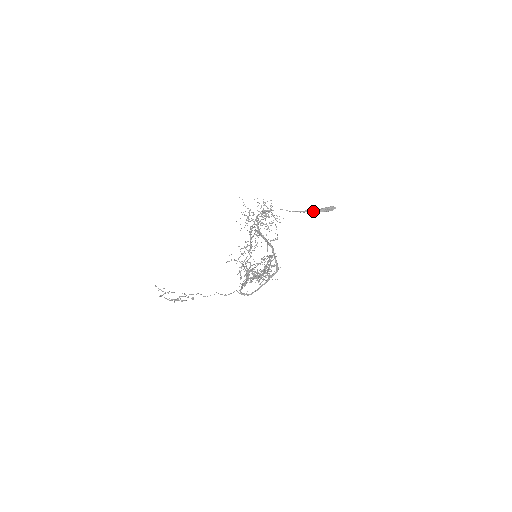
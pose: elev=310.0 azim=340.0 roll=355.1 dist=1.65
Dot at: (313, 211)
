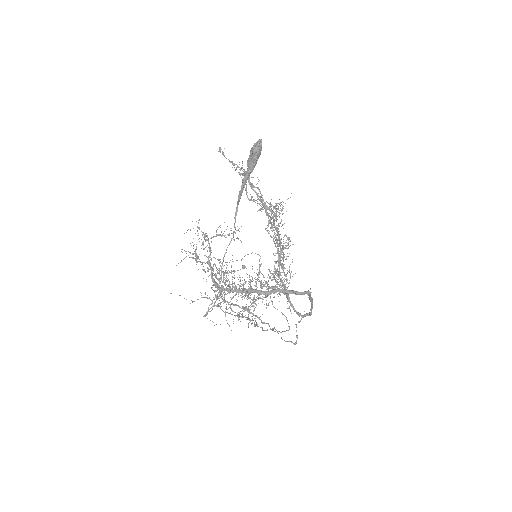
Dot at: (245, 184)
